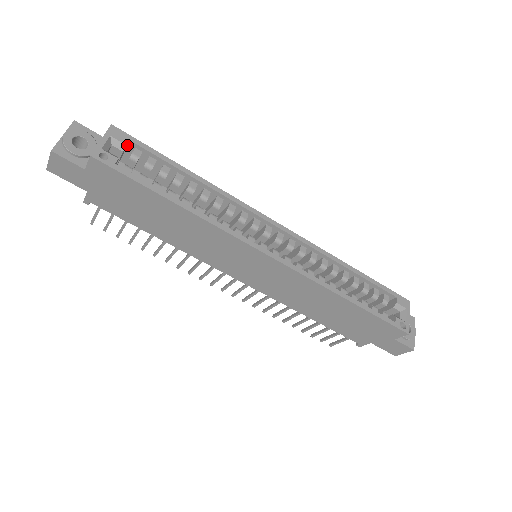
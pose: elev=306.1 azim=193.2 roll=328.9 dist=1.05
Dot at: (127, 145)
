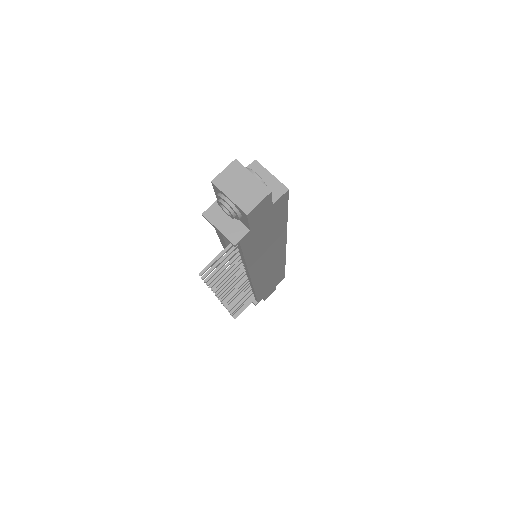
Dot at: occluded
